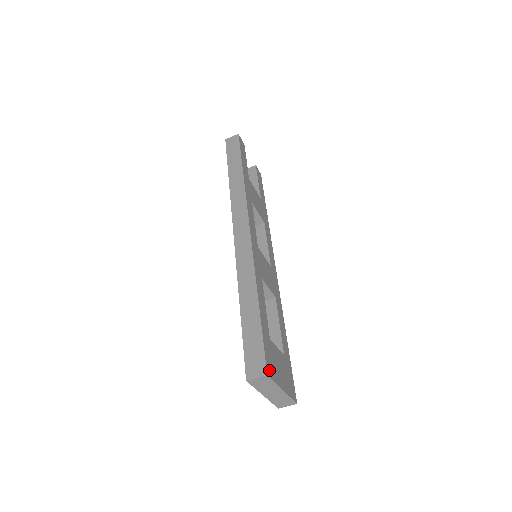
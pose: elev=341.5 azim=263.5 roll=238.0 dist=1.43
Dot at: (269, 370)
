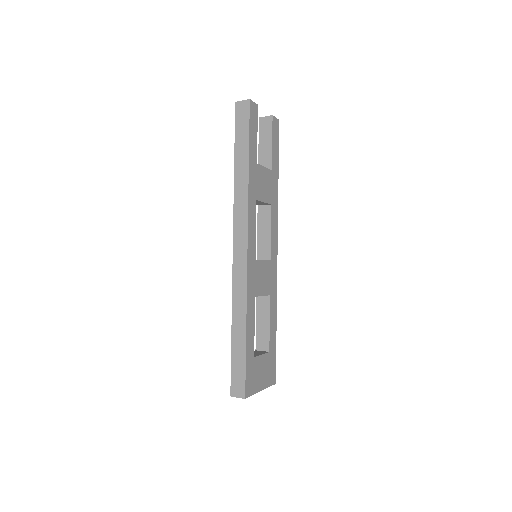
Dot at: (248, 391)
